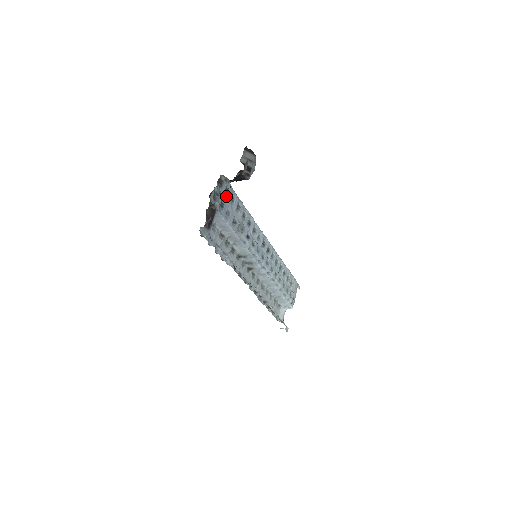
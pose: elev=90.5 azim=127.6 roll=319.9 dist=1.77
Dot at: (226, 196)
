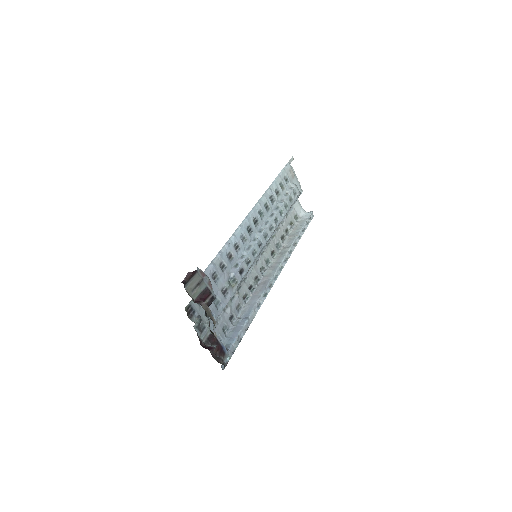
Dot at: occluded
